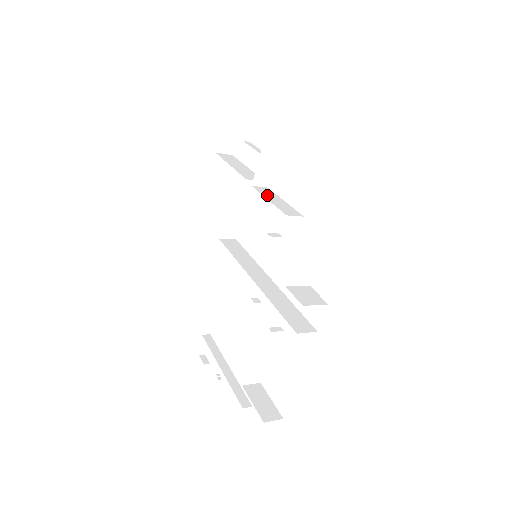
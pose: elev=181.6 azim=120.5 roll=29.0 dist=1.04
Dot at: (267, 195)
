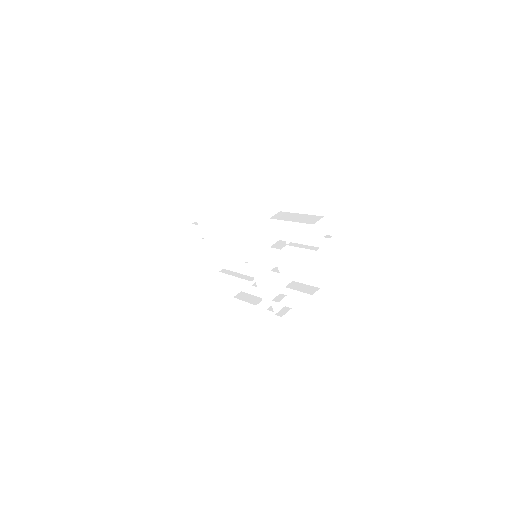
Dot at: (278, 261)
